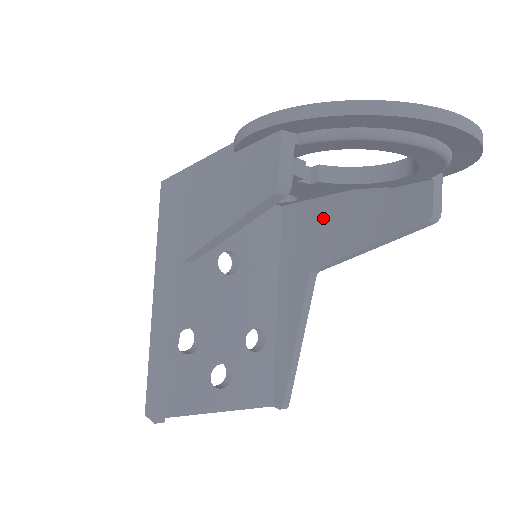
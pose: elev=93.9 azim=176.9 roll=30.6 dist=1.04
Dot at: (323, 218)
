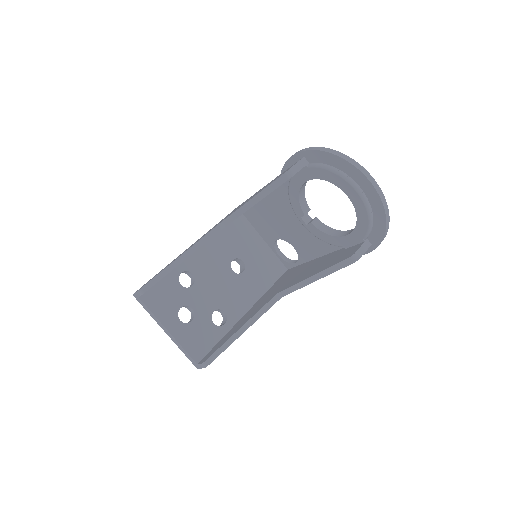
Dot at: (304, 268)
